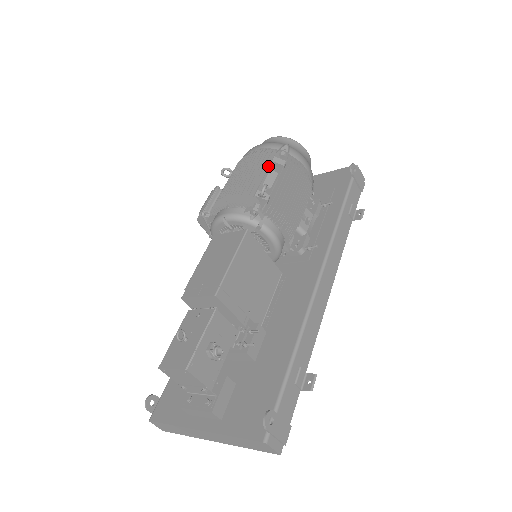
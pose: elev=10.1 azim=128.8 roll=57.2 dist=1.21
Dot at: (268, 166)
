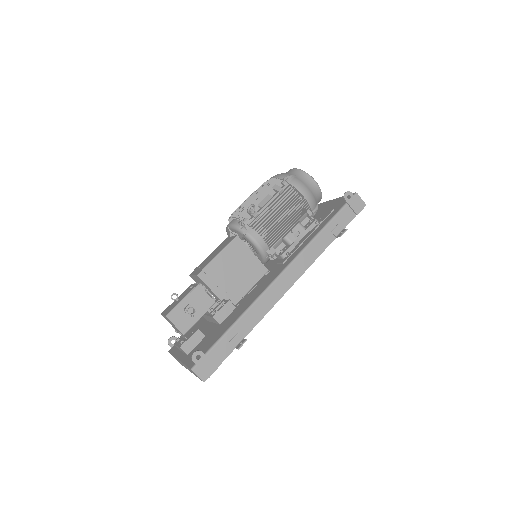
Dot at: (269, 191)
